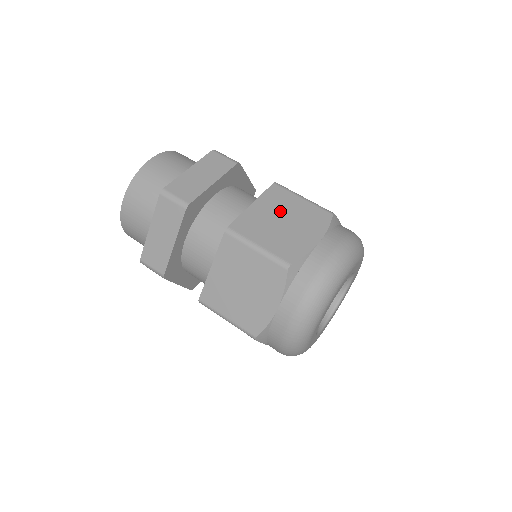
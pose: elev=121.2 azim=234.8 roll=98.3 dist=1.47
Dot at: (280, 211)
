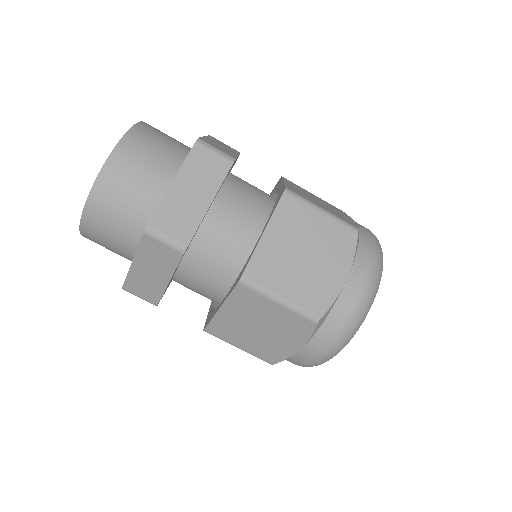
Dot at: (298, 239)
